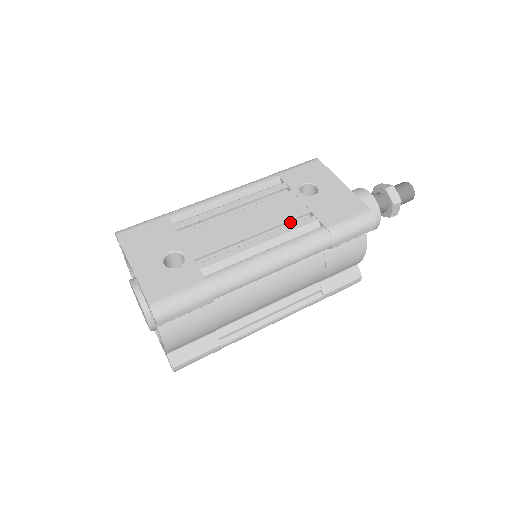
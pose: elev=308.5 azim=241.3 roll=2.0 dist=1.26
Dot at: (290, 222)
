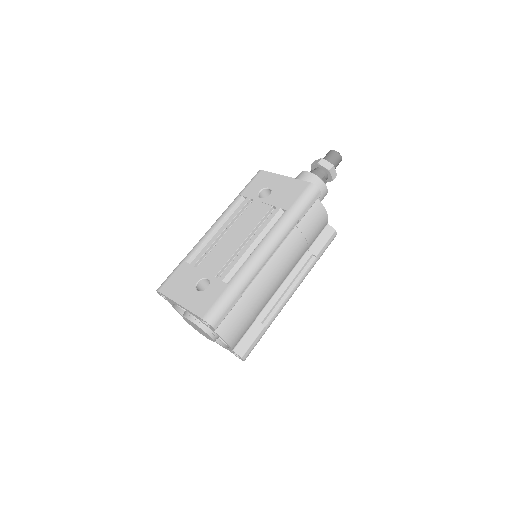
Dot at: (264, 220)
